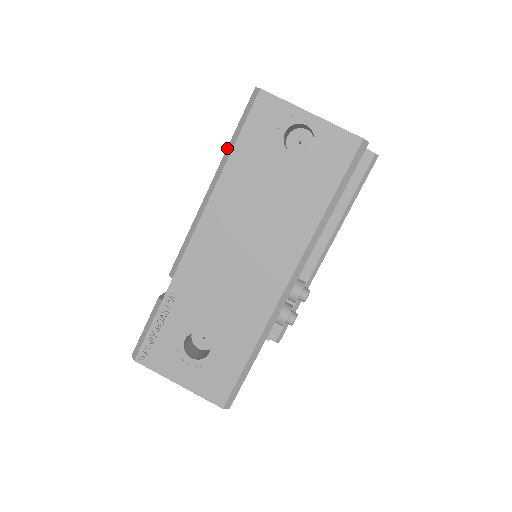
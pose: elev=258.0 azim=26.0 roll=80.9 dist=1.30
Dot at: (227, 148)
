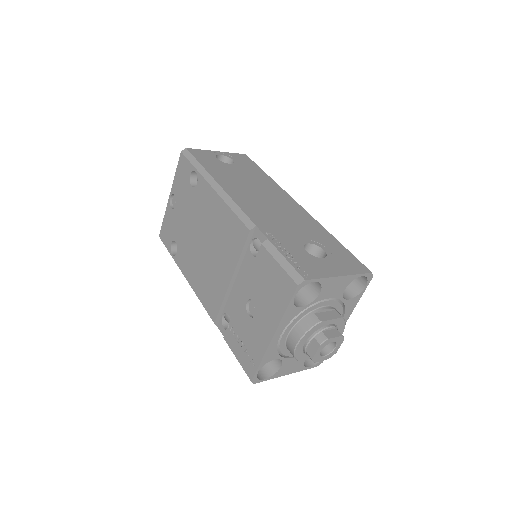
Dot at: (199, 172)
